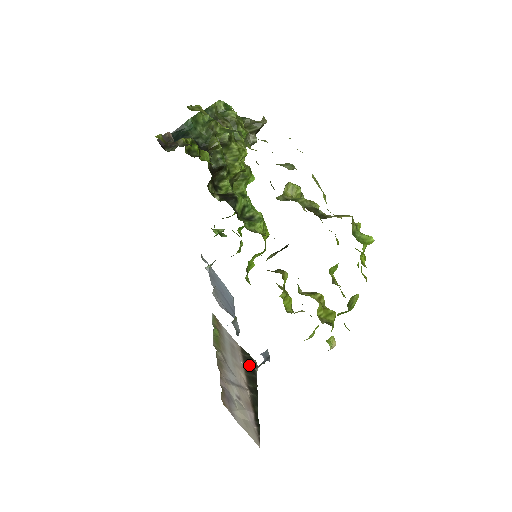
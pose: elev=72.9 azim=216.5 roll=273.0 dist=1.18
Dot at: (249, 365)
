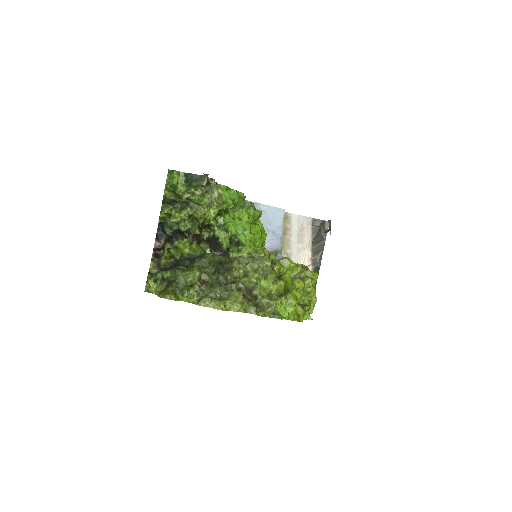
Dot at: (318, 233)
